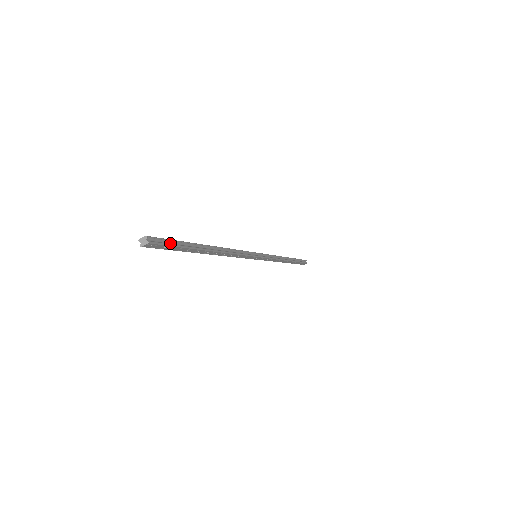
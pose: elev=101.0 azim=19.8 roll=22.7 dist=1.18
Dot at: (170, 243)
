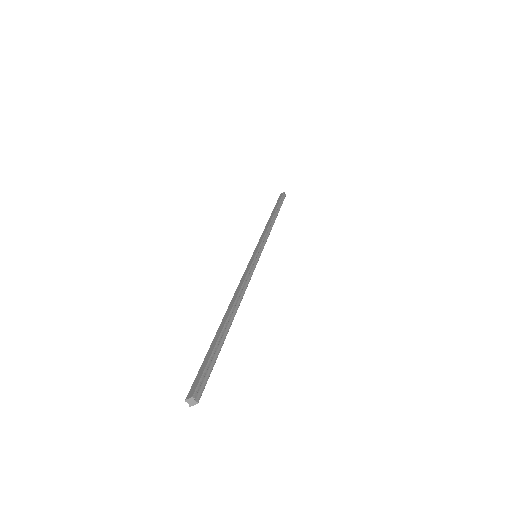
Dot at: (208, 369)
